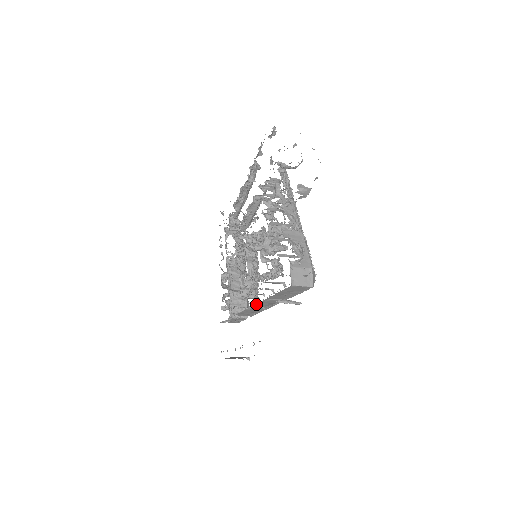
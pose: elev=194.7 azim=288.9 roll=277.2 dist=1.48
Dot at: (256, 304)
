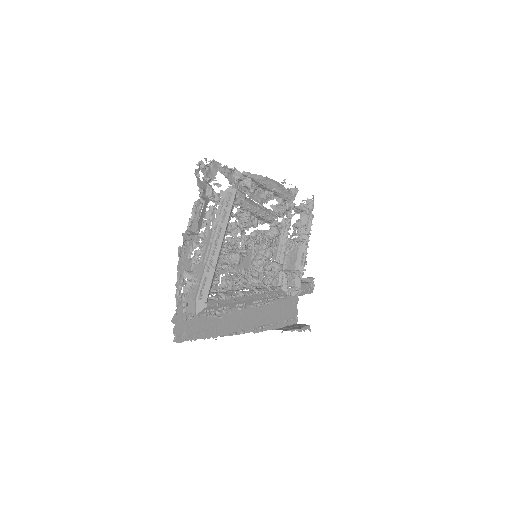
Dot at: occluded
